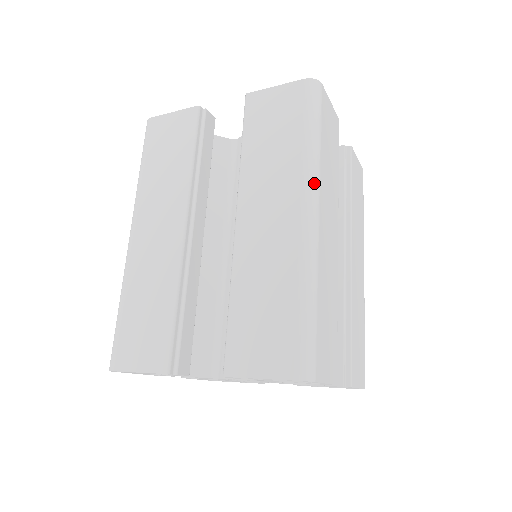
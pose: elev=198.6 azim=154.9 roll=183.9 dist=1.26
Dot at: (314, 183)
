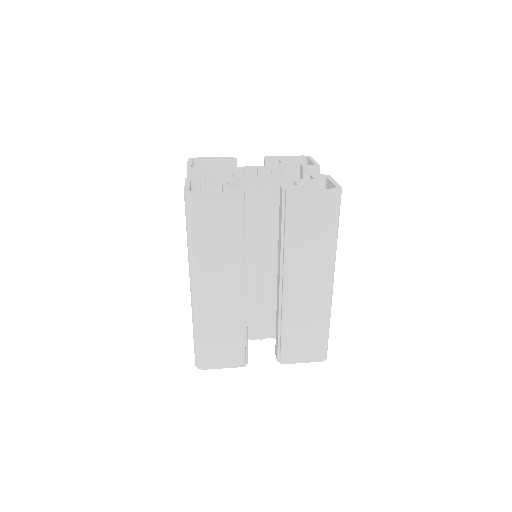
Dot at: (193, 270)
